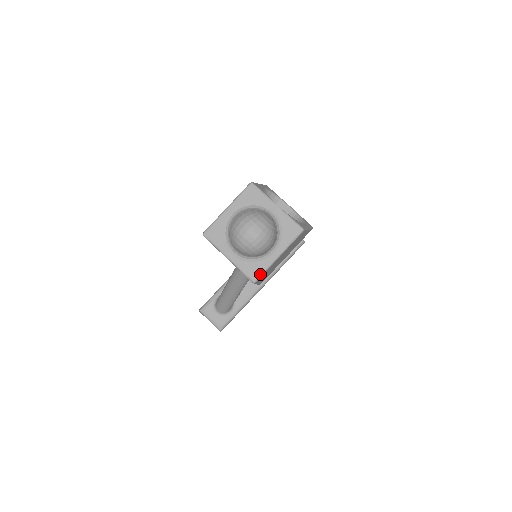
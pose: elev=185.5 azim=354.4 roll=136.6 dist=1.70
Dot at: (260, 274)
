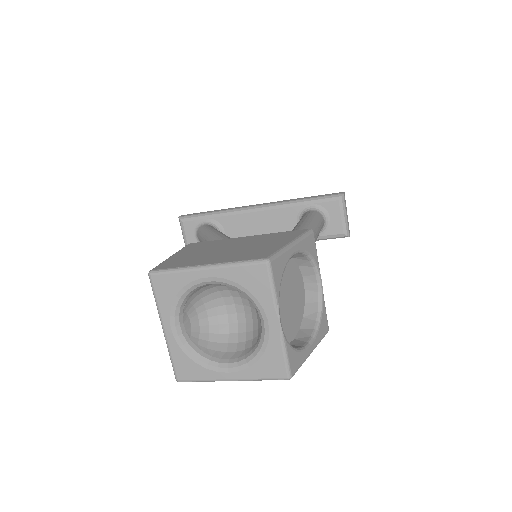
Dot at: (191, 380)
